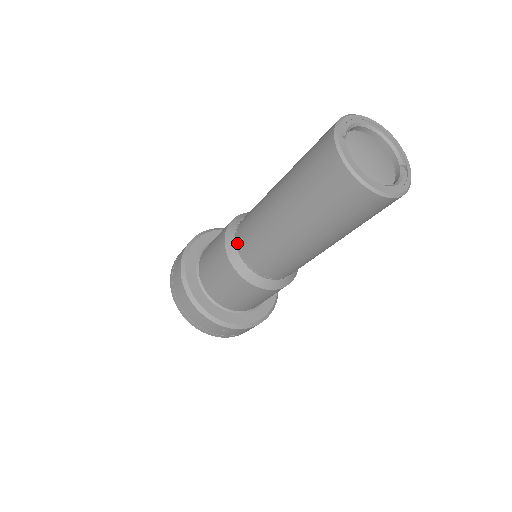
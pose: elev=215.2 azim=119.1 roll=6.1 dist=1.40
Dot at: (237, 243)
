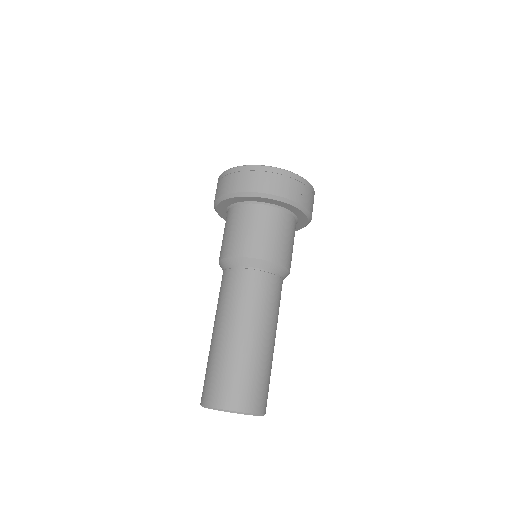
Dot at: occluded
